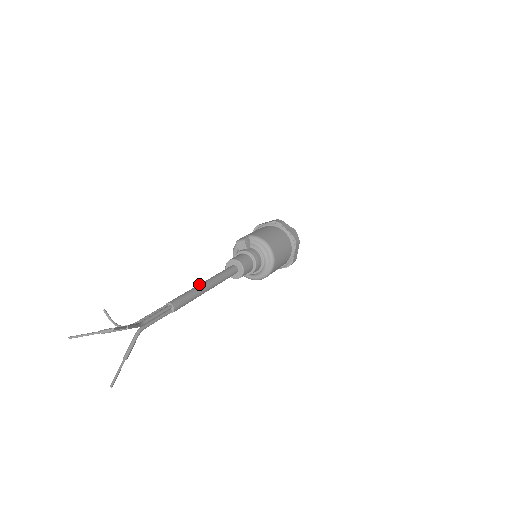
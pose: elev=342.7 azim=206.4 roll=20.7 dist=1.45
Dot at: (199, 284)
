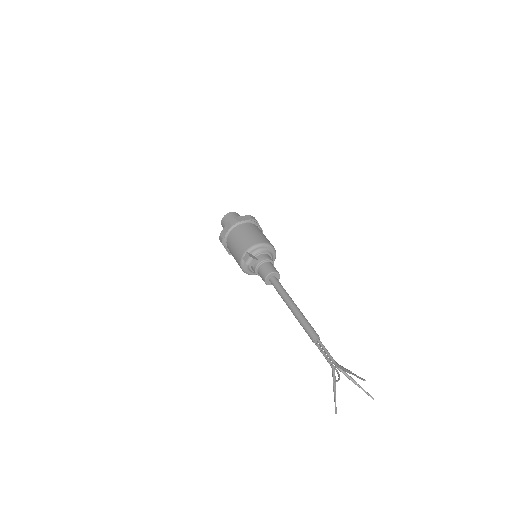
Dot at: (293, 311)
